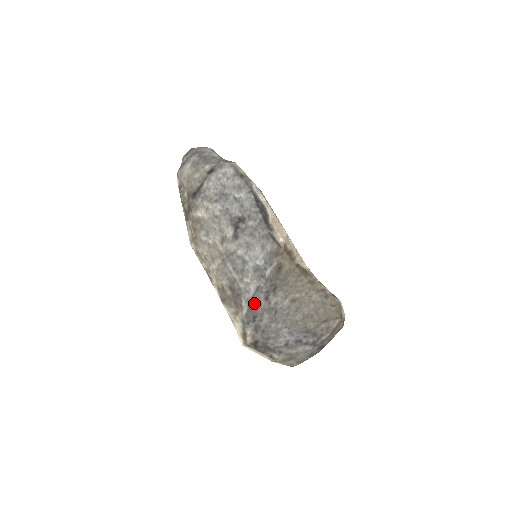
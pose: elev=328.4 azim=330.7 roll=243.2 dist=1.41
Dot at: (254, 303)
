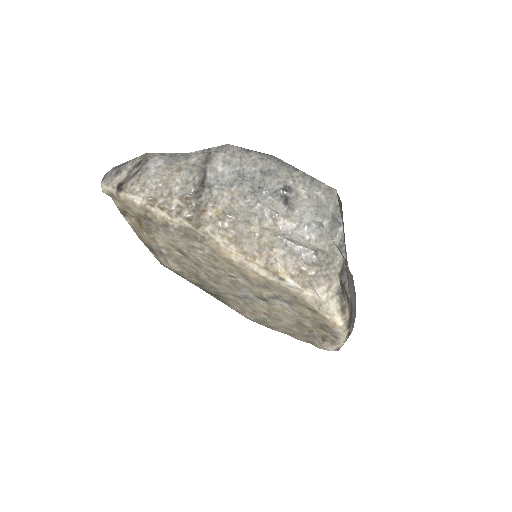
Dot at: (345, 265)
